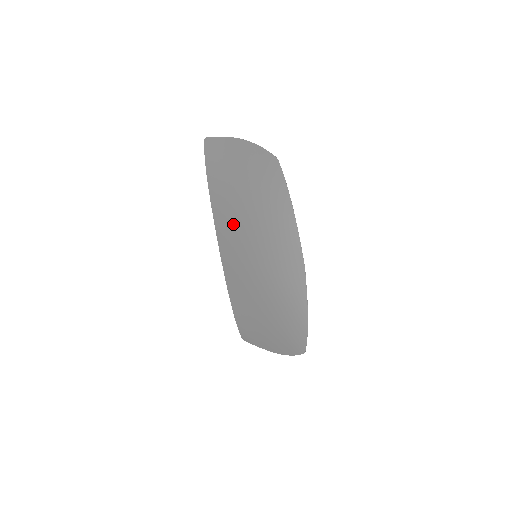
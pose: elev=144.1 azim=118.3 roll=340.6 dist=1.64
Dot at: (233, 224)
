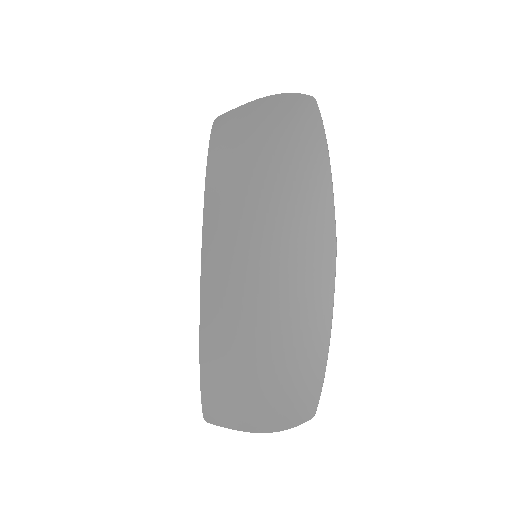
Dot at: (231, 212)
